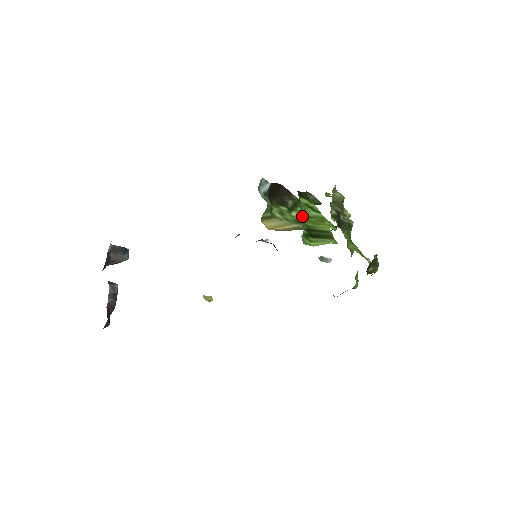
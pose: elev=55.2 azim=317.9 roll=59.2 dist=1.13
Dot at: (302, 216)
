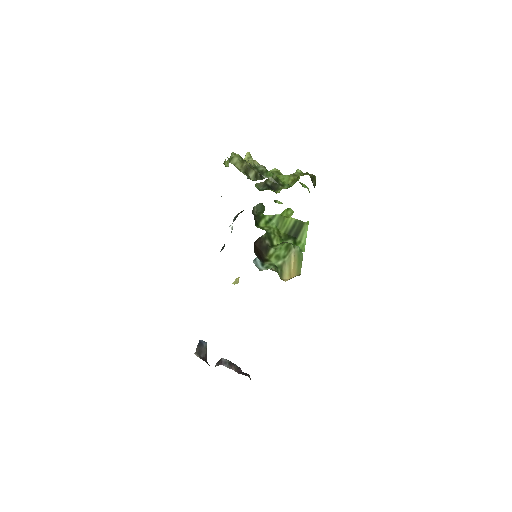
Dot at: (277, 235)
